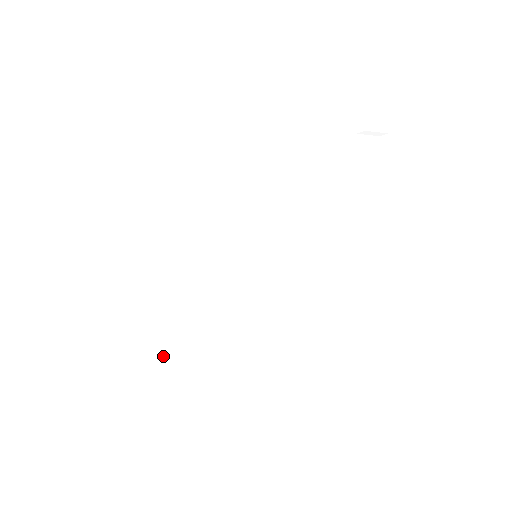
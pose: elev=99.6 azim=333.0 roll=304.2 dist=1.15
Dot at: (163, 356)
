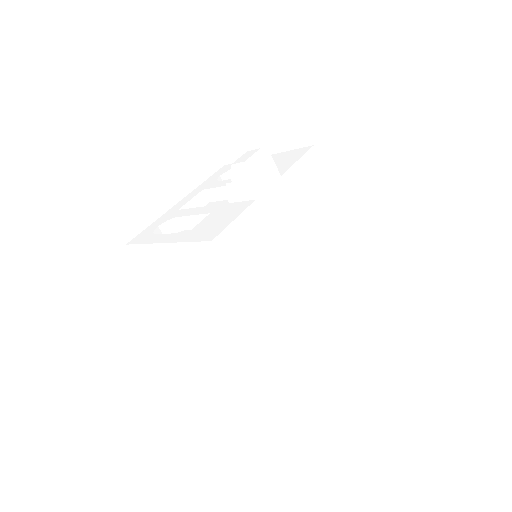
Dot at: (274, 375)
